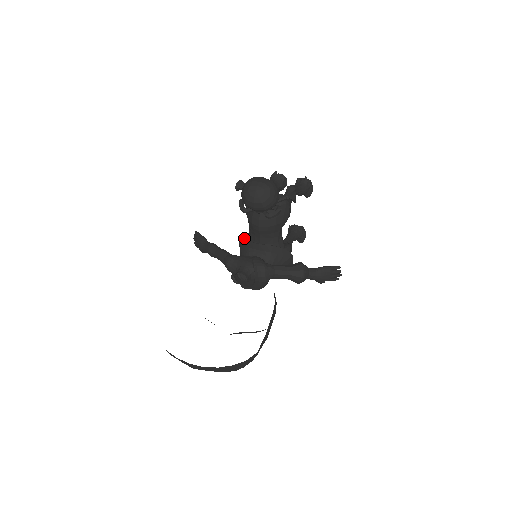
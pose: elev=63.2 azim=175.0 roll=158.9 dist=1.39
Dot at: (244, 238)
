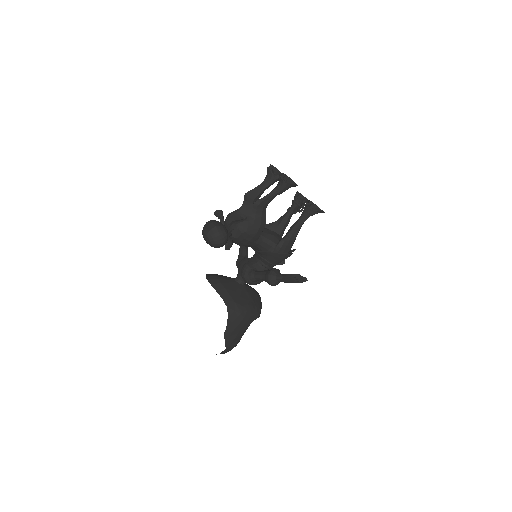
Dot at: occluded
